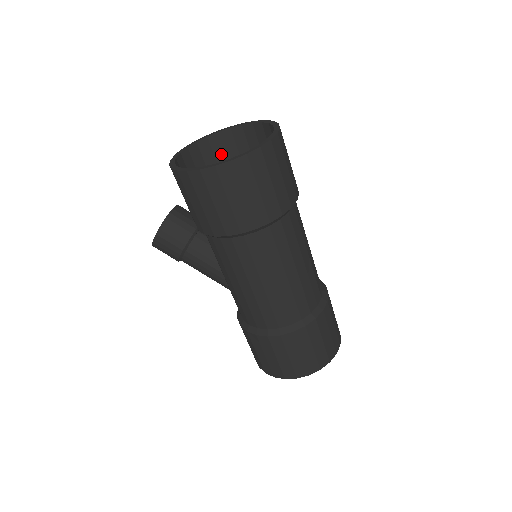
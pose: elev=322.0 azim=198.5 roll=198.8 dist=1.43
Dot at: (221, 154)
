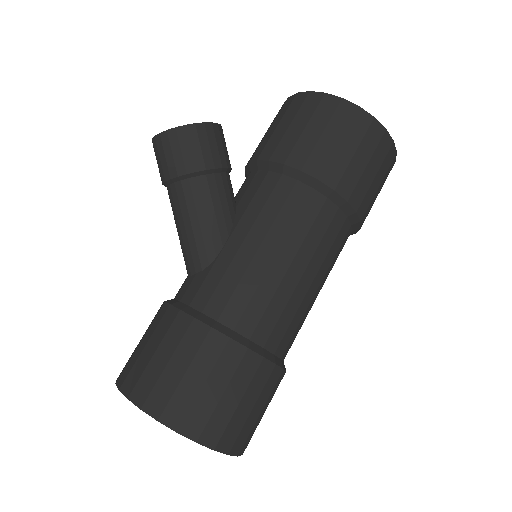
Dot at: occluded
